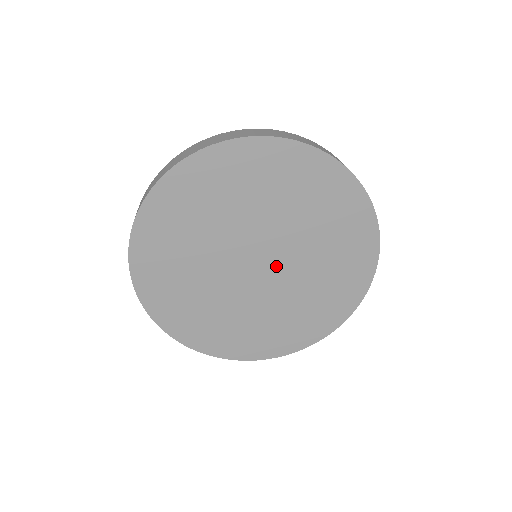
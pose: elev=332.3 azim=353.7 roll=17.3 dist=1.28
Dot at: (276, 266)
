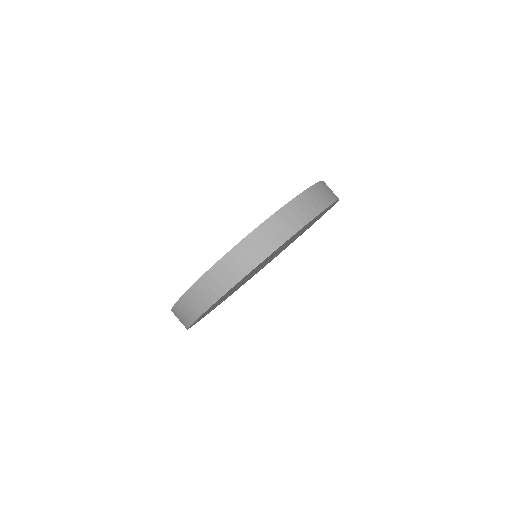
Dot at: occluded
